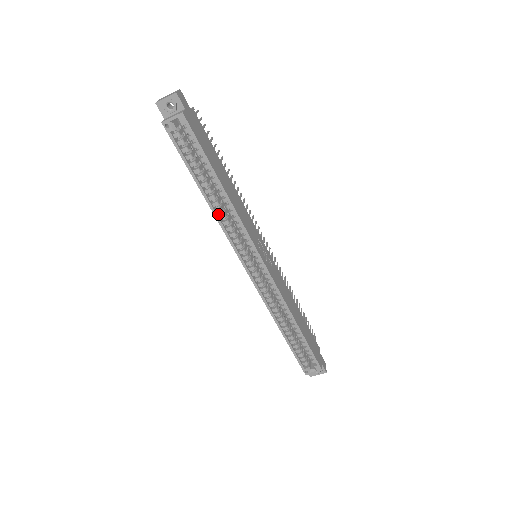
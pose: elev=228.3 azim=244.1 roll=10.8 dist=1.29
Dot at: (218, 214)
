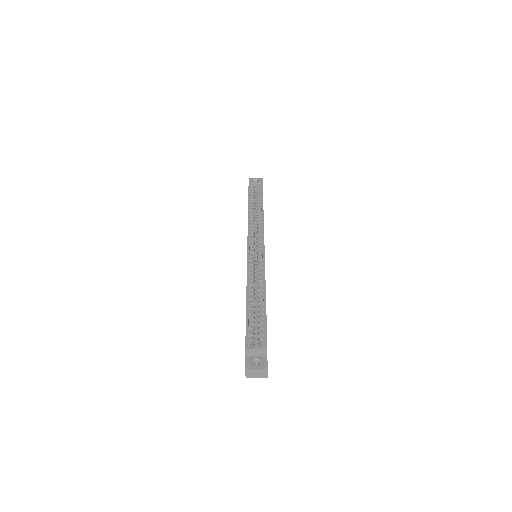
Dot at: (250, 217)
